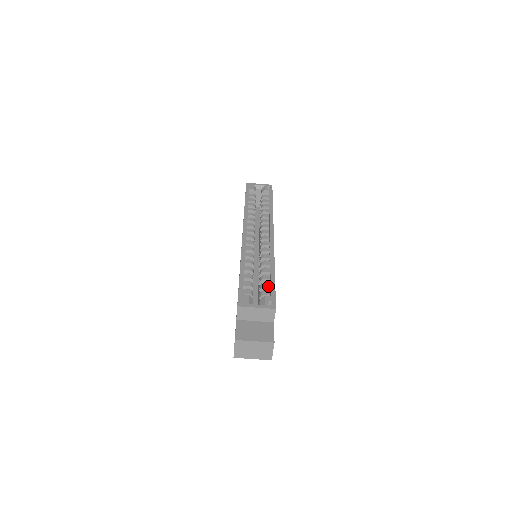
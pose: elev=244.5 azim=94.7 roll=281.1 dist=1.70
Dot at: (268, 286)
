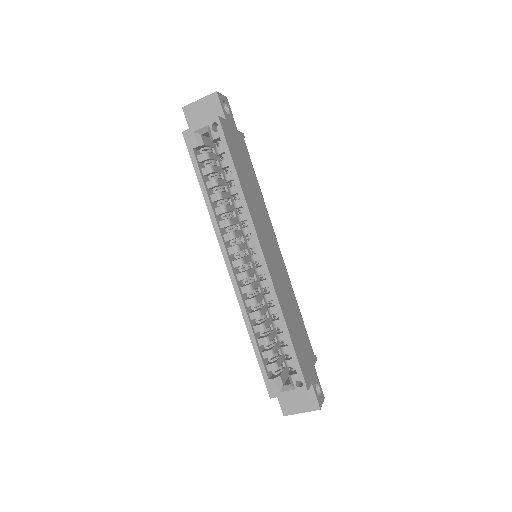
Dot at: (289, 352)
